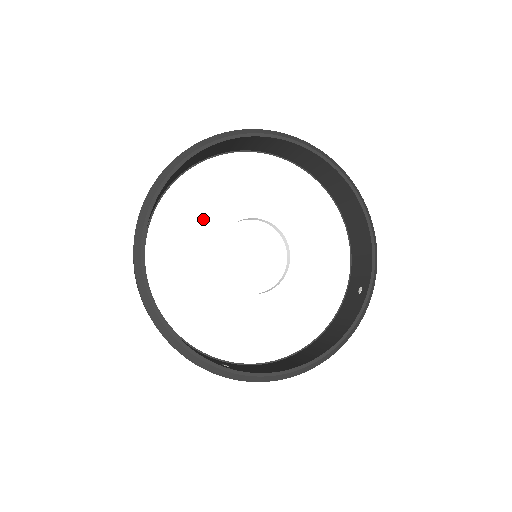
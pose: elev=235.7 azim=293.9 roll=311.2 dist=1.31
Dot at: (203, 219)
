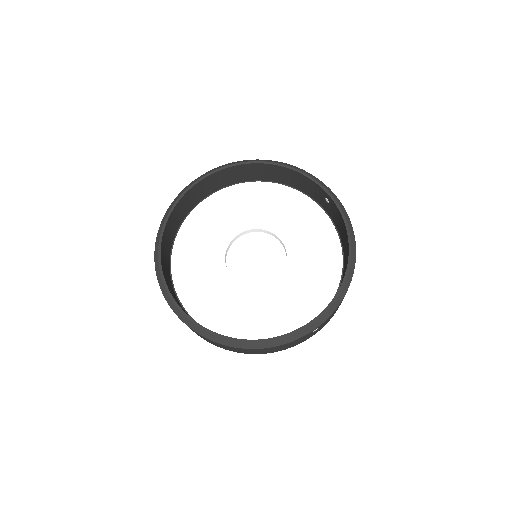
Dot at: (208, 274)
